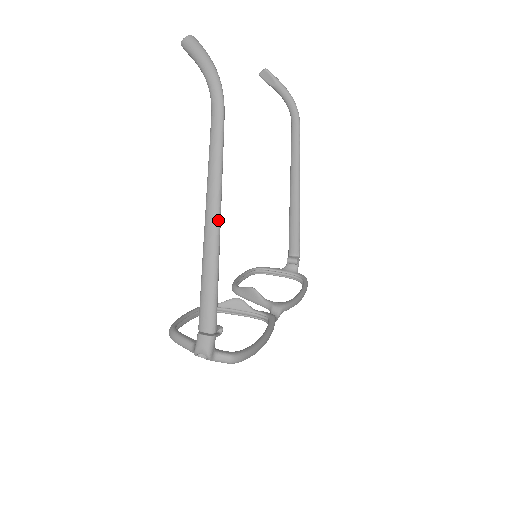
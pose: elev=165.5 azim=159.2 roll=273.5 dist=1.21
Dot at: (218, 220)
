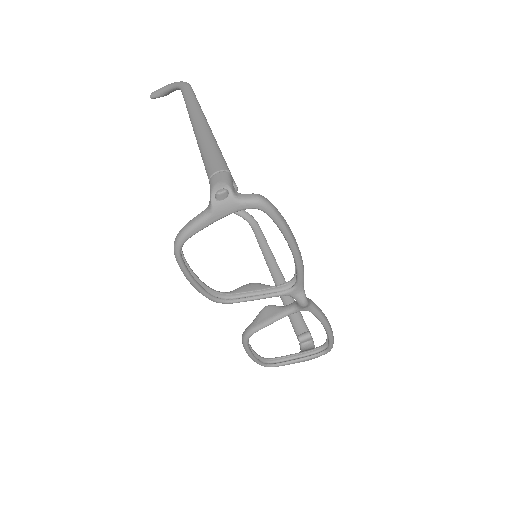
Dot at: (204, 118)
